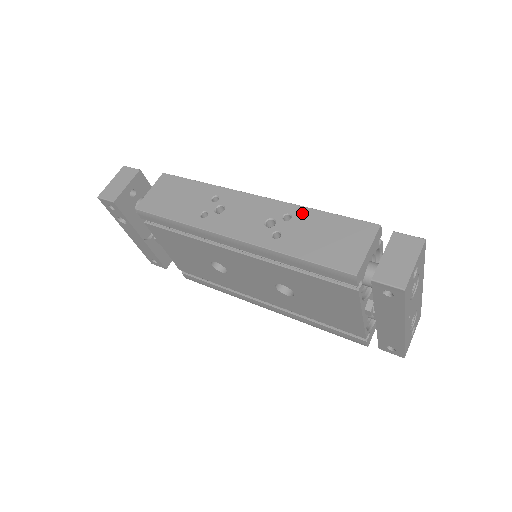
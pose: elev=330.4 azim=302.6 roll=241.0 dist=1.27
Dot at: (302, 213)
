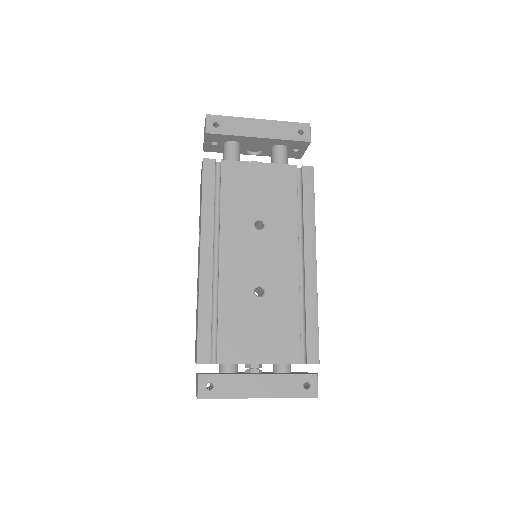
Dot at: occluded
